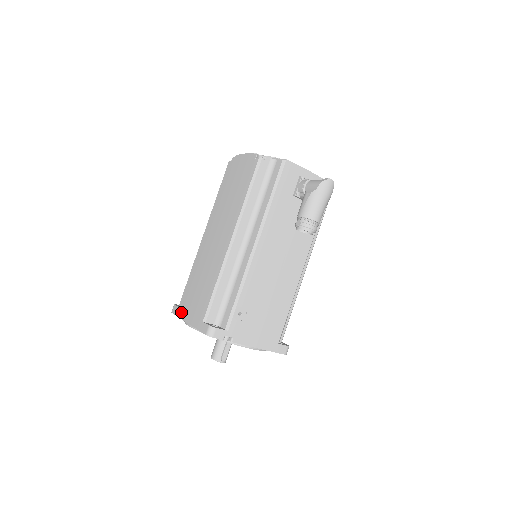
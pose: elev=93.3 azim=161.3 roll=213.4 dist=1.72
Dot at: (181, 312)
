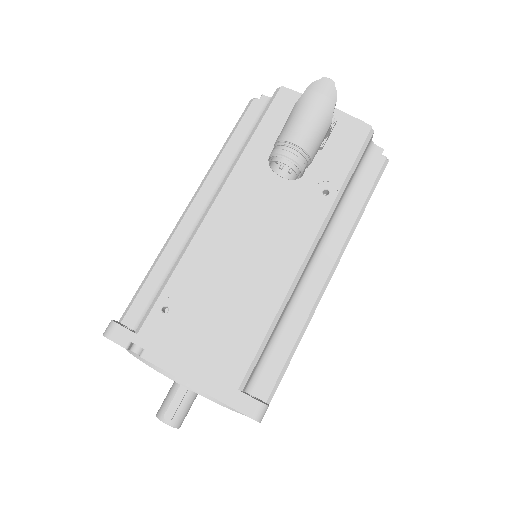
Dot at: occluded
